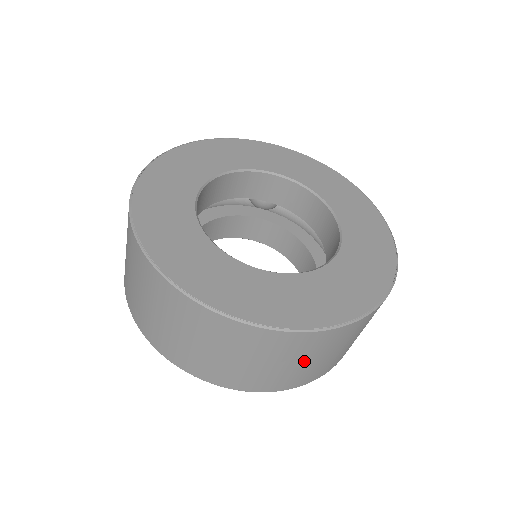
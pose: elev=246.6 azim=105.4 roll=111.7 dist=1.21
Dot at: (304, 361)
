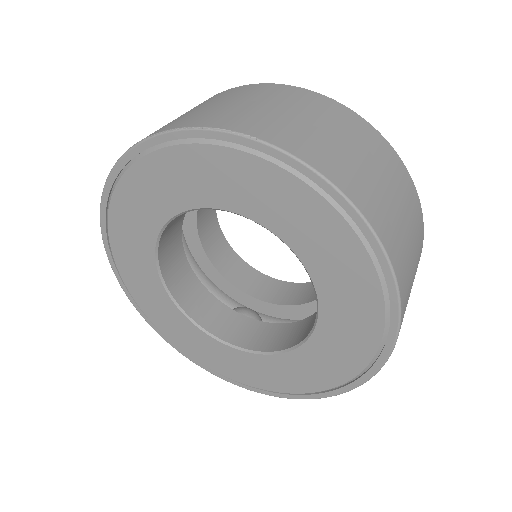
Dot at: (357, 151)
